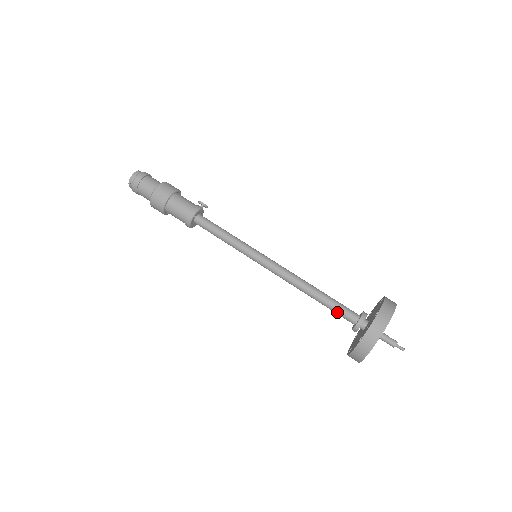
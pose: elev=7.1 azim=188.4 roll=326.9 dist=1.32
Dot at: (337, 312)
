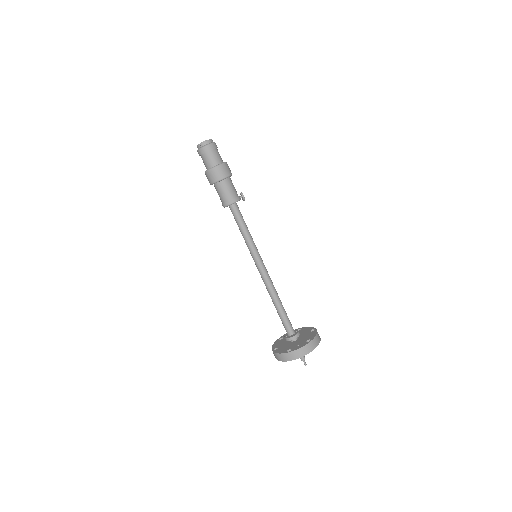
Dot at: (284, 323)
